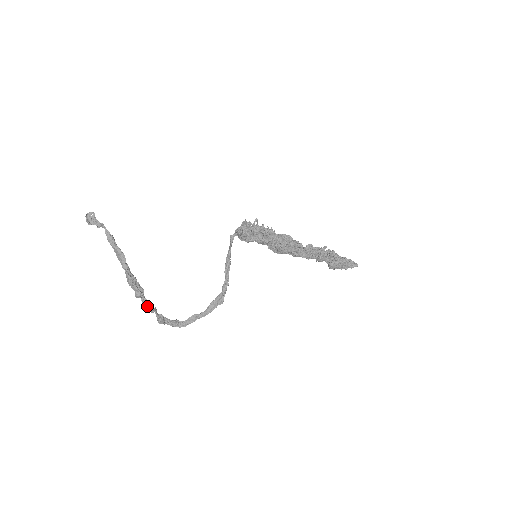
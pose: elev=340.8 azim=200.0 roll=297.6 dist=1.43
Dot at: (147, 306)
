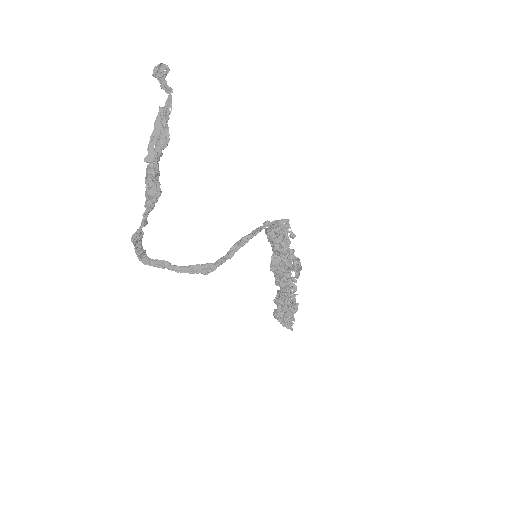
Dot at: (146, 213)
